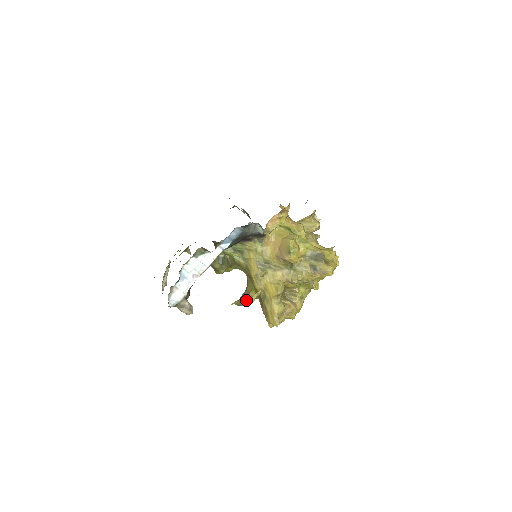
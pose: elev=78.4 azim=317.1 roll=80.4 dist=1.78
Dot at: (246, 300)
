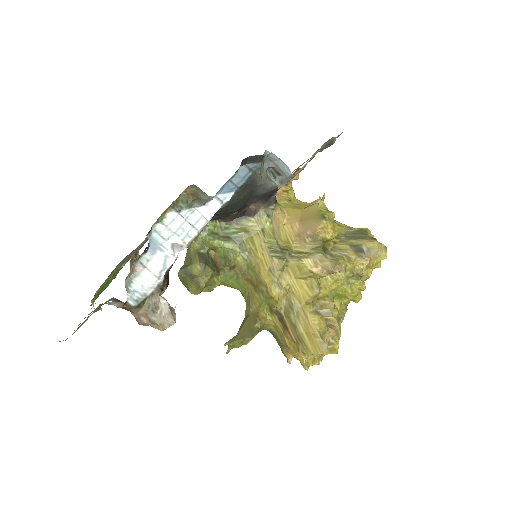
Dot at: (253, 326)
